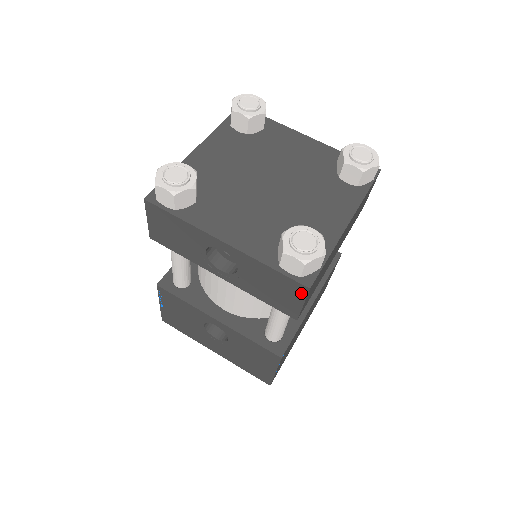
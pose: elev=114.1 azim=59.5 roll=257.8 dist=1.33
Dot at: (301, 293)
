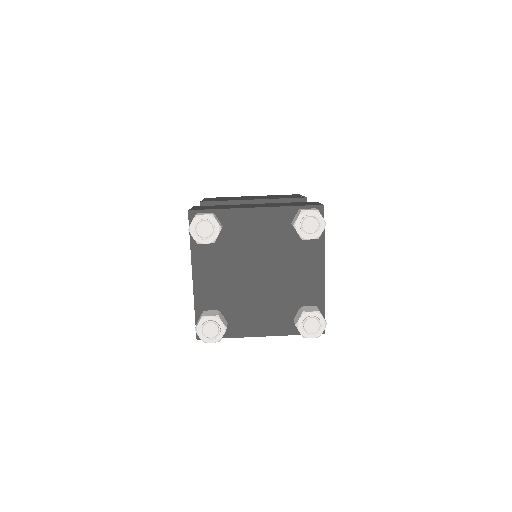
Dot at: occluded
